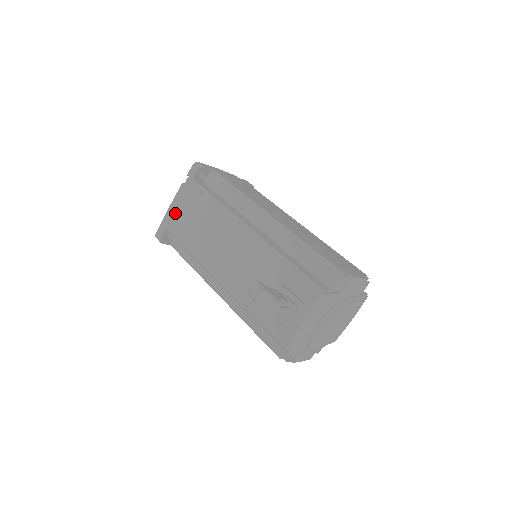
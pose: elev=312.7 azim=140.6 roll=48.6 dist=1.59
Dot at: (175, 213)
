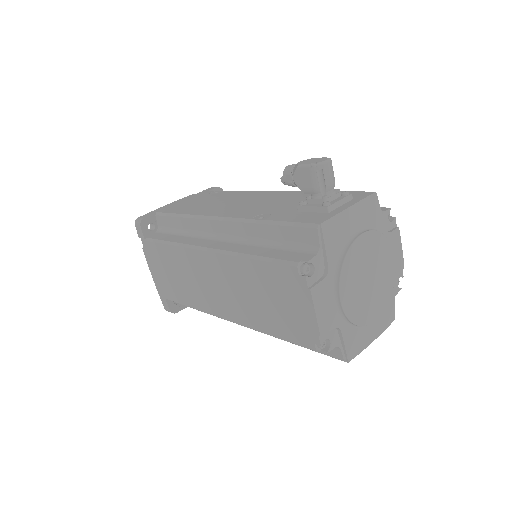
Dot at: (176, 204)
